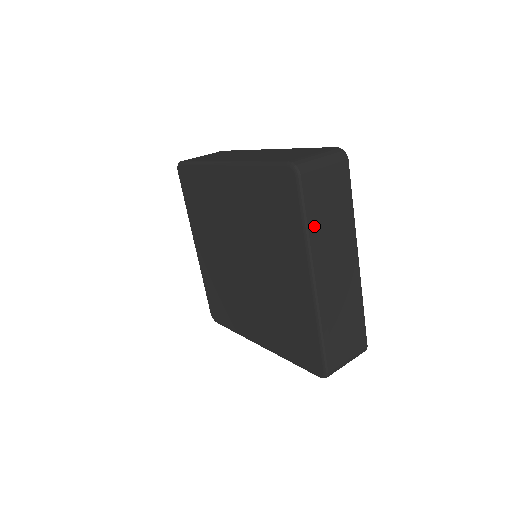
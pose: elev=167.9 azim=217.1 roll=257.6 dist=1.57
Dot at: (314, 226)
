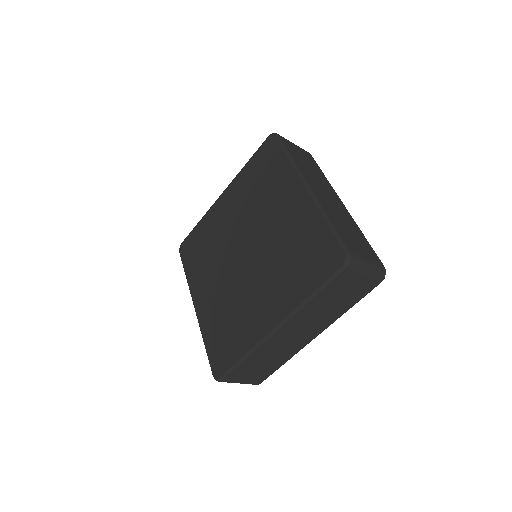
Dot at: (316, 301)
